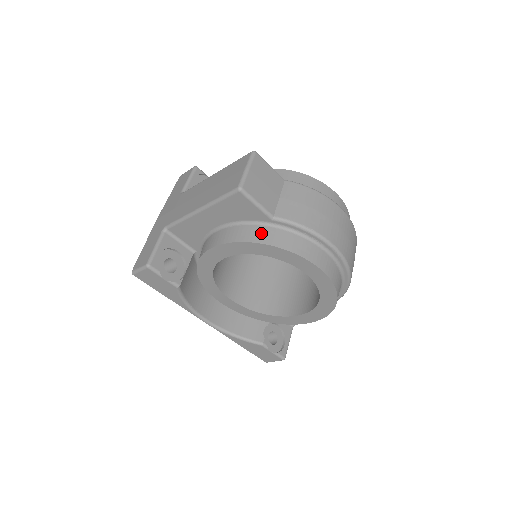
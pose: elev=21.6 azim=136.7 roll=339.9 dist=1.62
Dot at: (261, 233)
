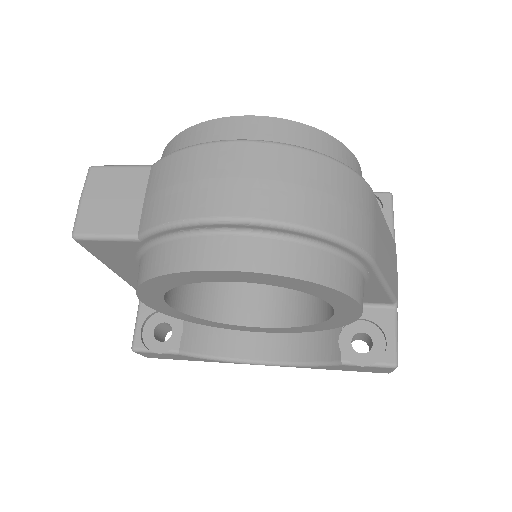
Dot at: (143, 266)
